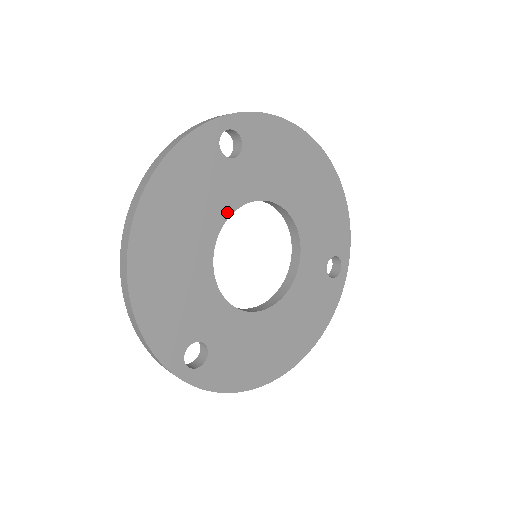
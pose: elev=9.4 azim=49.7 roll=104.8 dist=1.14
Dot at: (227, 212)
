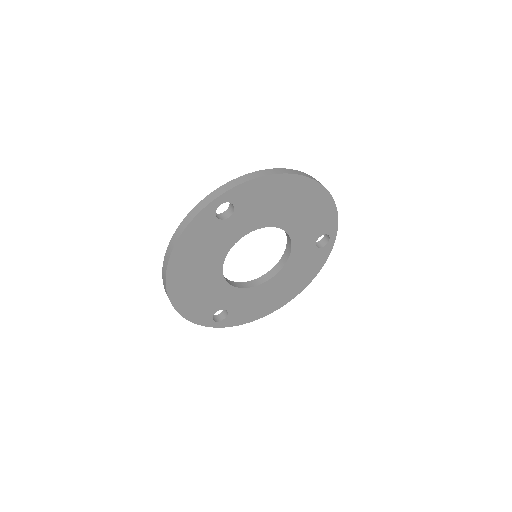
Dot at: (229, 247)
